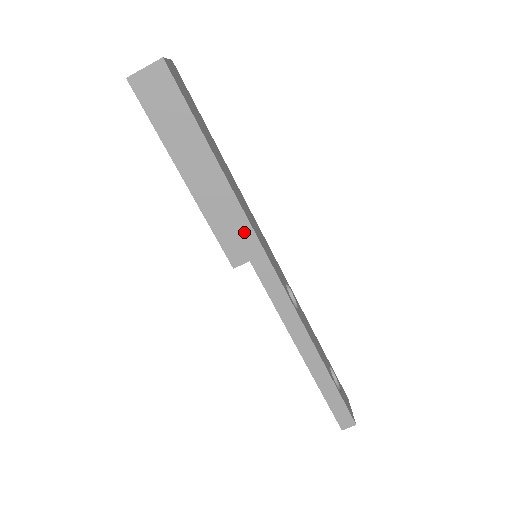
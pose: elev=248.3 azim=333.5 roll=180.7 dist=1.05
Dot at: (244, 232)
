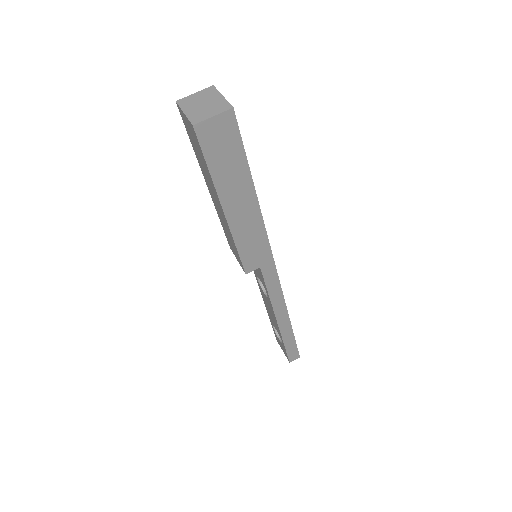
Dot at: (262, 247)
